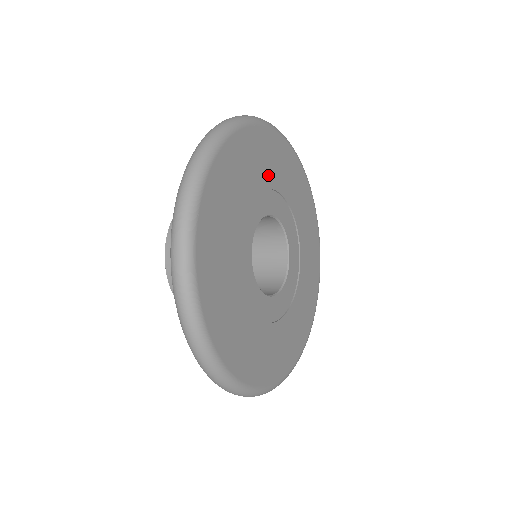
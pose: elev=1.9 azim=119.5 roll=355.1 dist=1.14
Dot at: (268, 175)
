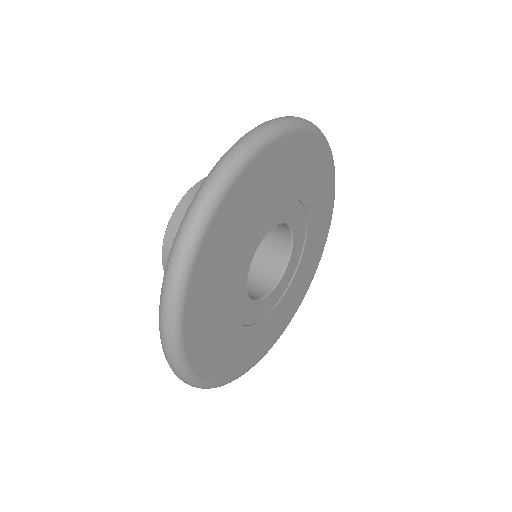
Dot at: (225, 275)
